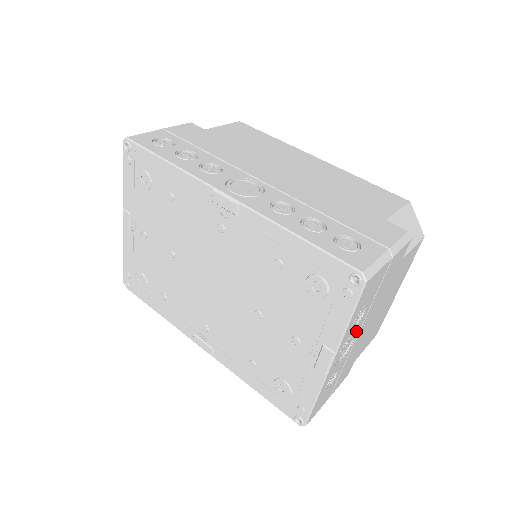
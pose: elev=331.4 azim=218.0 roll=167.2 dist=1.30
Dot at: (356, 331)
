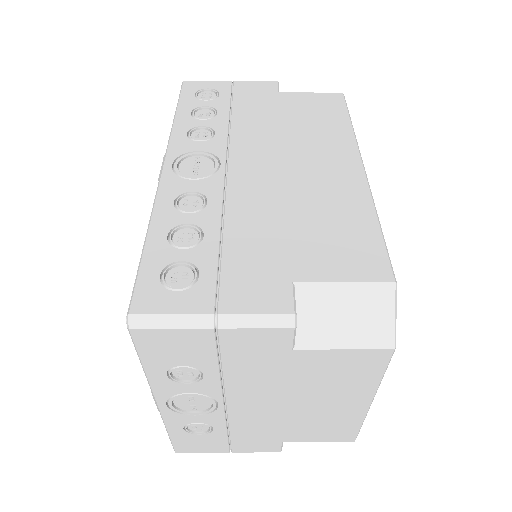
Dot at: (207, 394)
